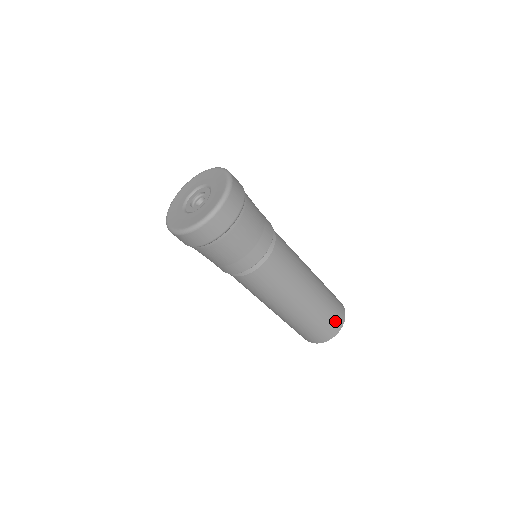
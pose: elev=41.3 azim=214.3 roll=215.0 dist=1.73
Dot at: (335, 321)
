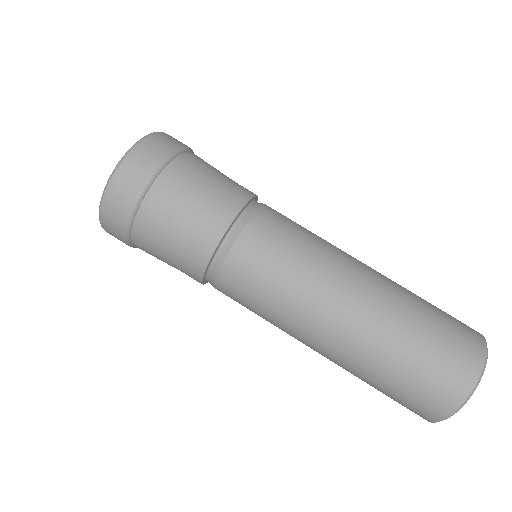
Dot at: (460, 334)
